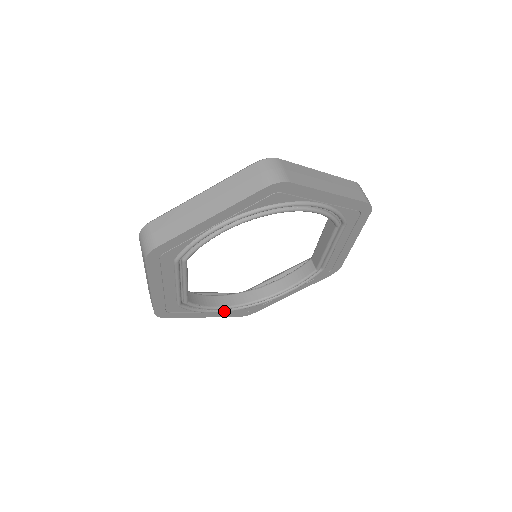
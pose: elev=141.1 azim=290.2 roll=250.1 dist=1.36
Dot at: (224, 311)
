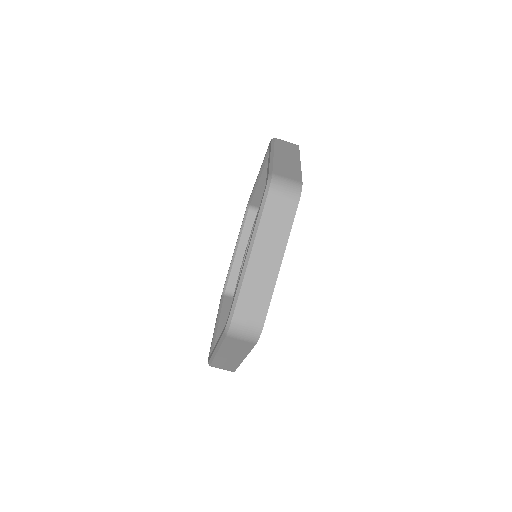
Dot at: occluded
